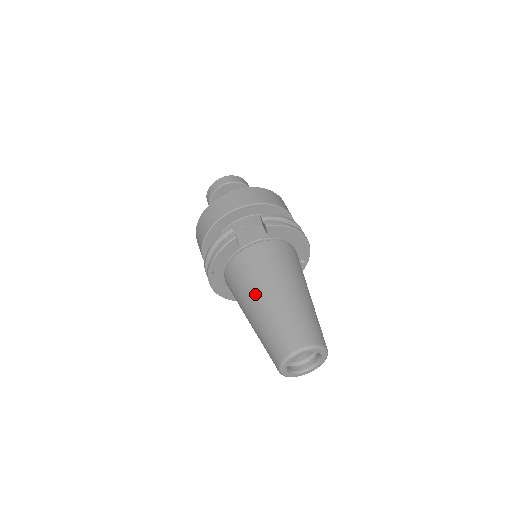
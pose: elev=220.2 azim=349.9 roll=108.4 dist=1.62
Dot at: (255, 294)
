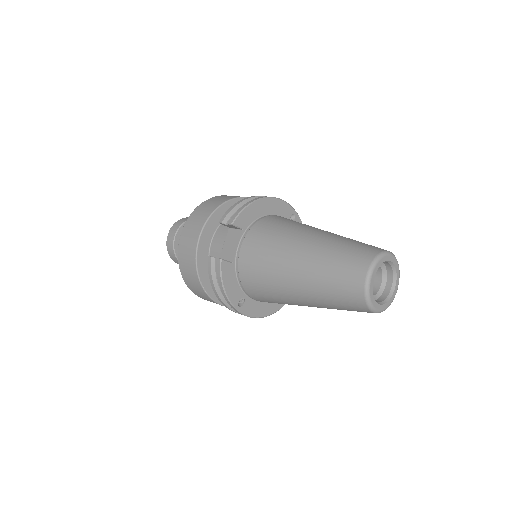
Dot at: (285, 281)
